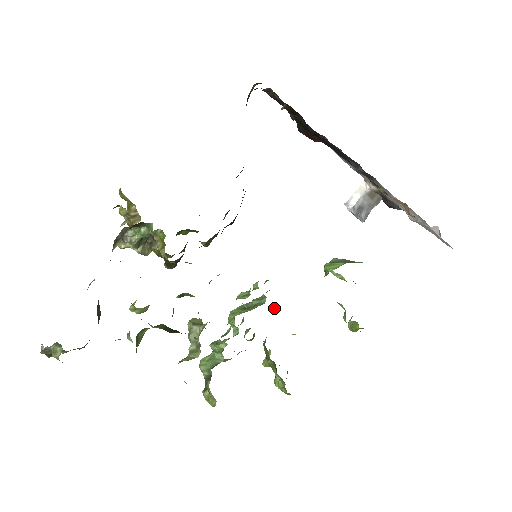
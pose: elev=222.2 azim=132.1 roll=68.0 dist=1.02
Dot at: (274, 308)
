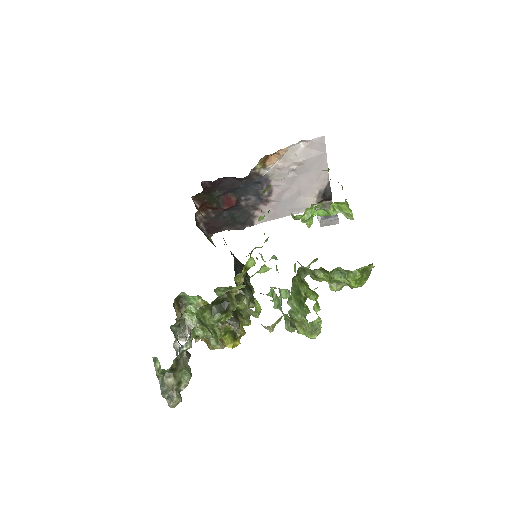
Dot at: occluded
